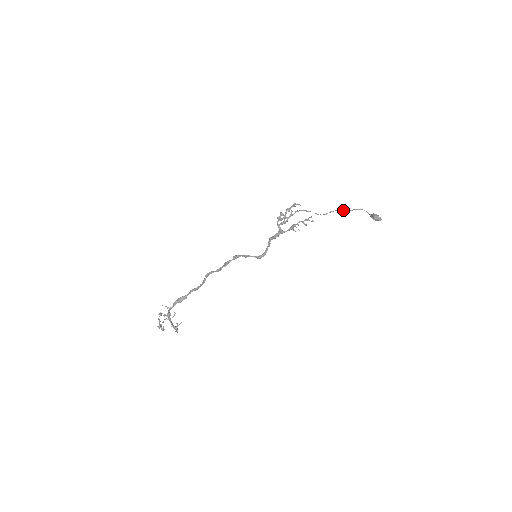
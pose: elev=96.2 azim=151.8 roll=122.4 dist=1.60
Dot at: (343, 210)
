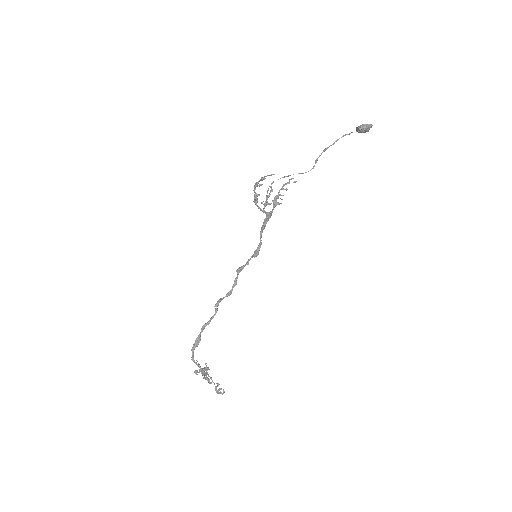
Dot at: (326, 149)
